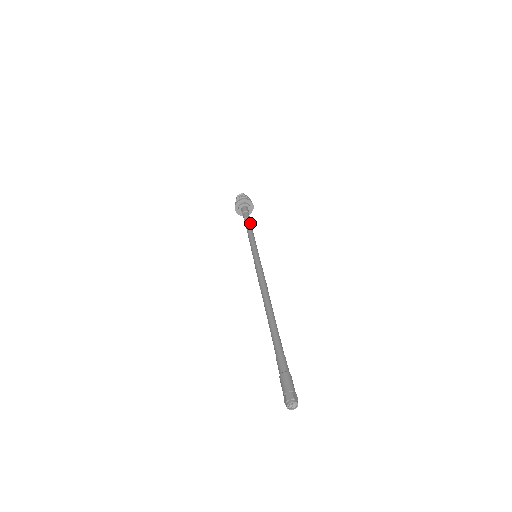
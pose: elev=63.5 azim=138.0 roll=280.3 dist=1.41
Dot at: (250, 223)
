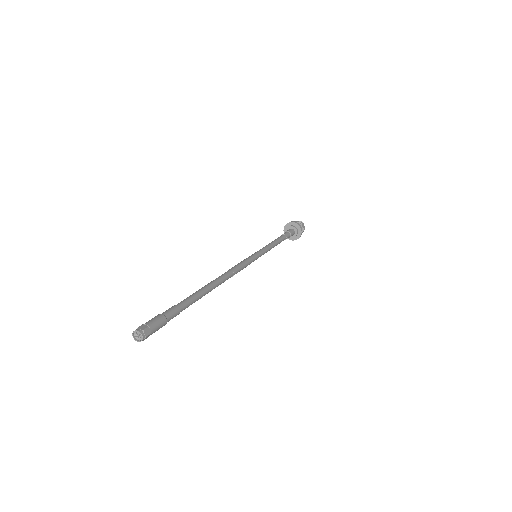
Dot at: (282, 239)
